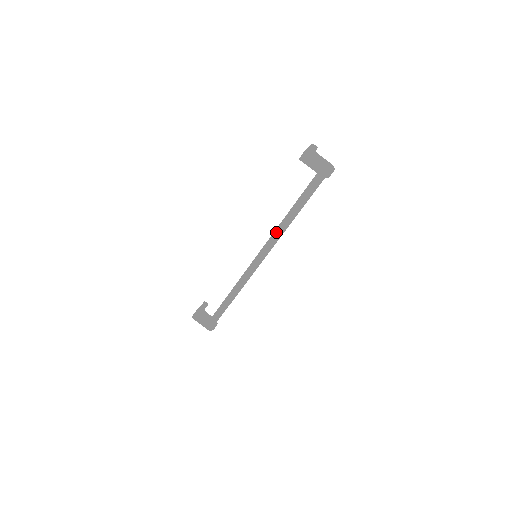
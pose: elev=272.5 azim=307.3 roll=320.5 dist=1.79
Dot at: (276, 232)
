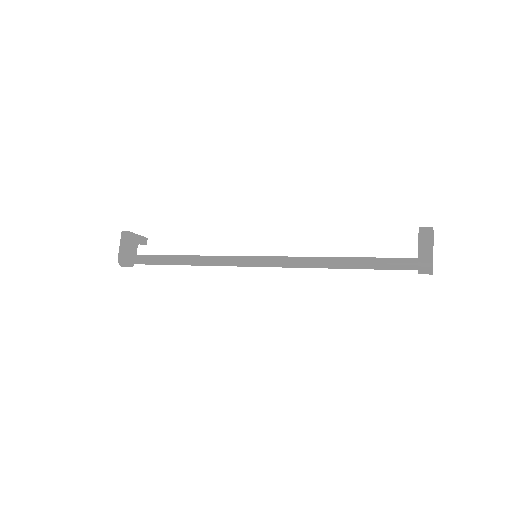
Dot at: (306, 258)
